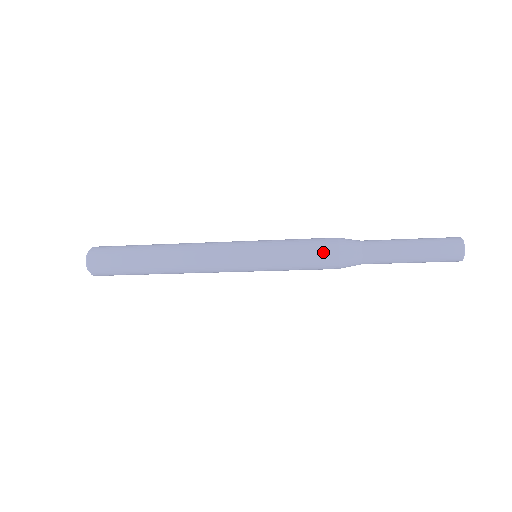
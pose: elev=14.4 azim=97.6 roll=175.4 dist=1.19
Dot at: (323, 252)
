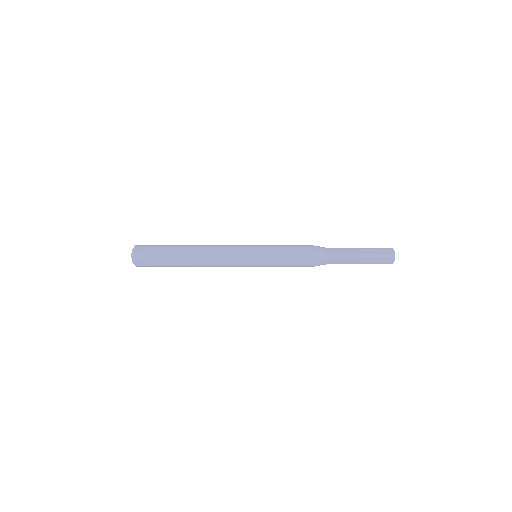
Dot at: (303, 262)
